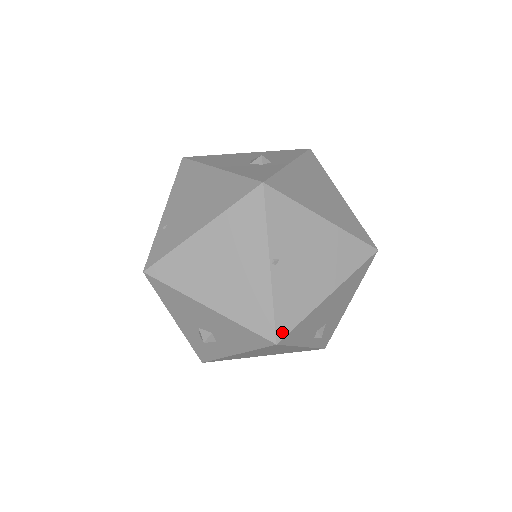
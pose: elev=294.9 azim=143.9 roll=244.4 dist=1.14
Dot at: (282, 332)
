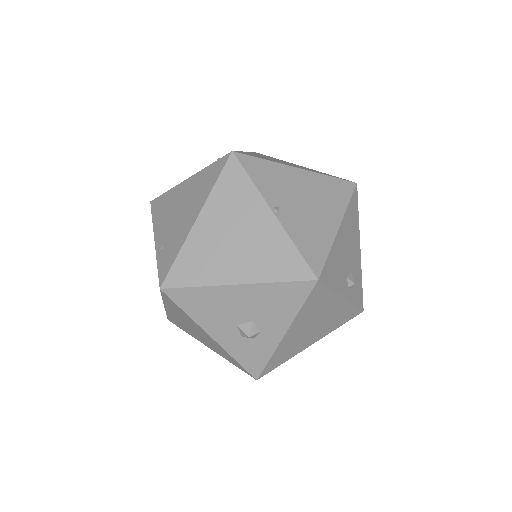
Dot at: (317, 268)
